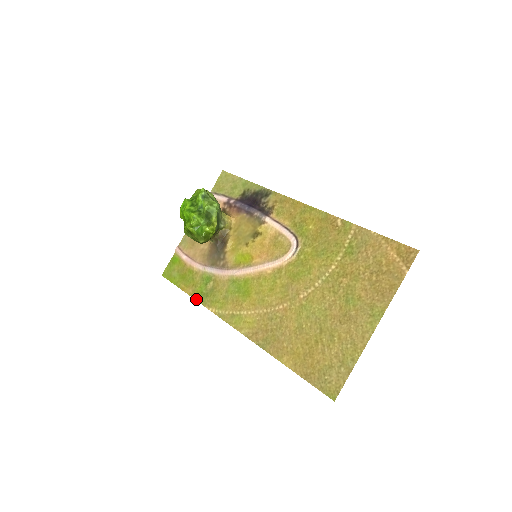
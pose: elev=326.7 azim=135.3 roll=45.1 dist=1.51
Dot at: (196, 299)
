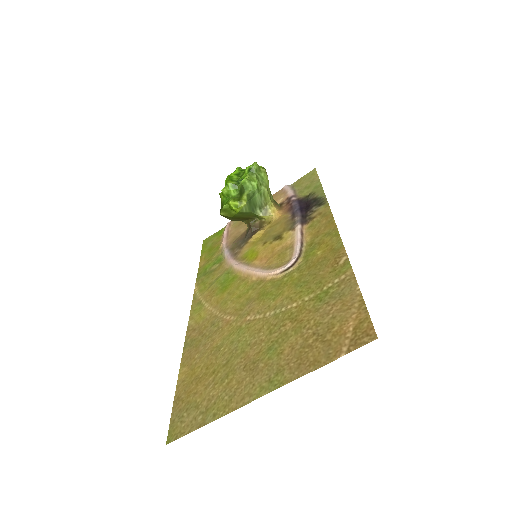
Dot at: (198, 273)
